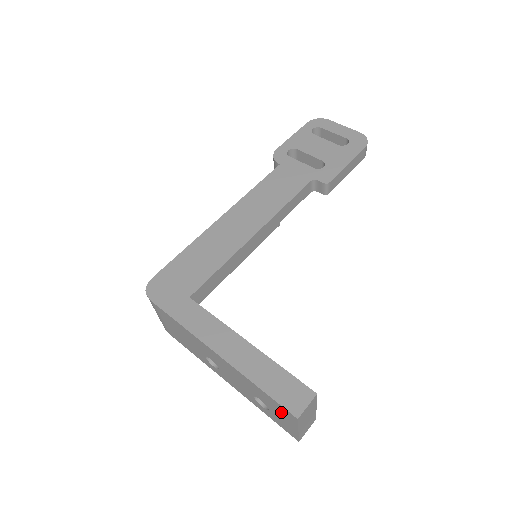
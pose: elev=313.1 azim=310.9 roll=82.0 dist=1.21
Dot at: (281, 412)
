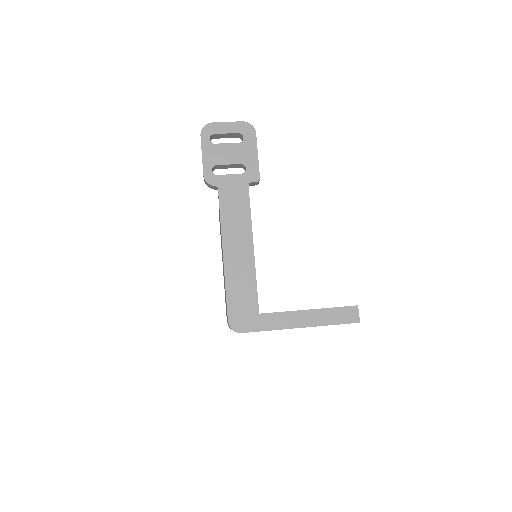
Dot at: occluded
